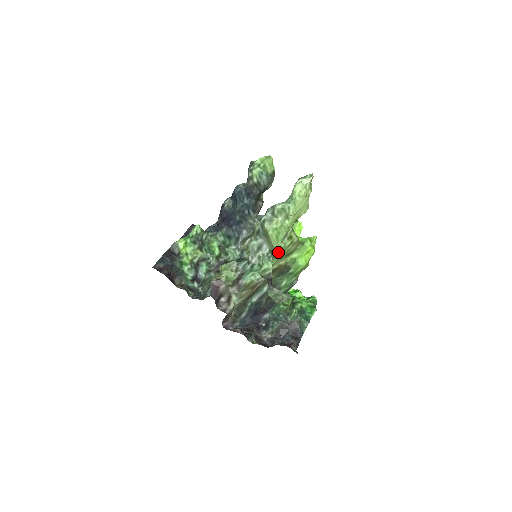
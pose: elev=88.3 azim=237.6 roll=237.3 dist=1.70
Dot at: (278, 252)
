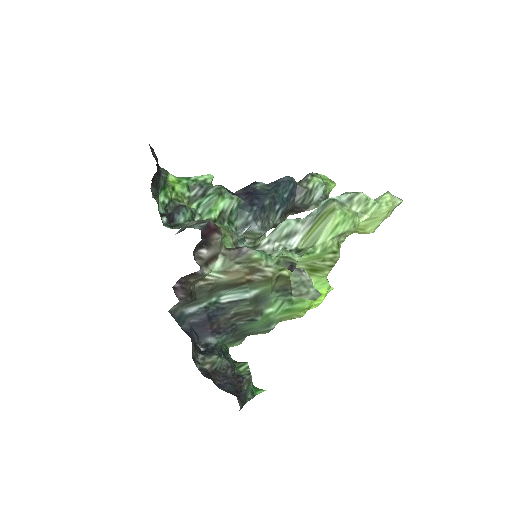
Dot at: (317, 249)
